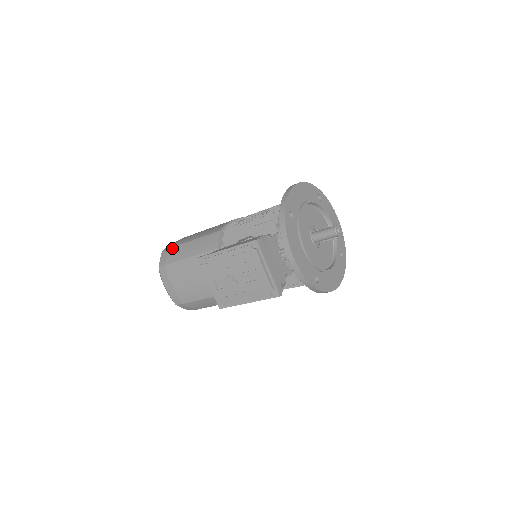
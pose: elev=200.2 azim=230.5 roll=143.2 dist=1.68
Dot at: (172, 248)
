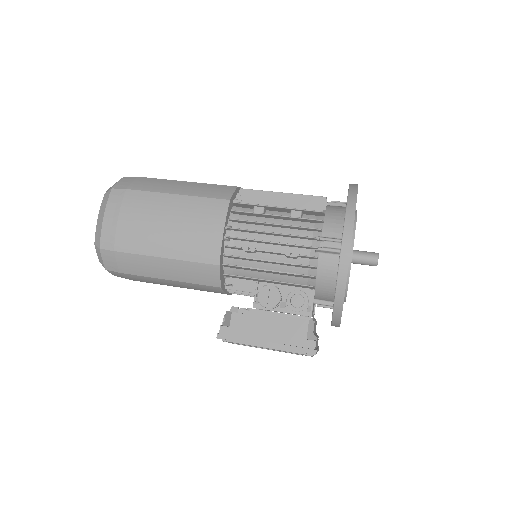
Dot at: (123, 255)
